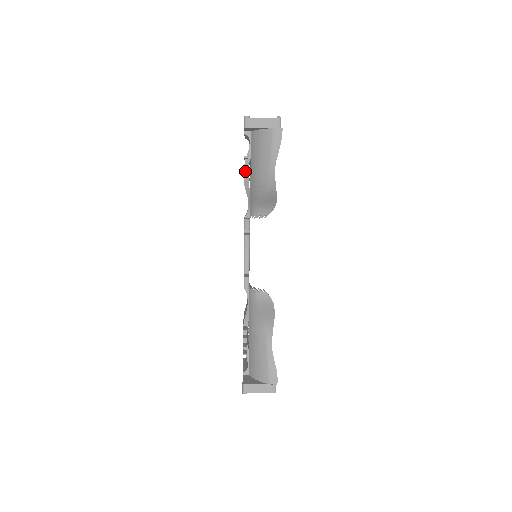
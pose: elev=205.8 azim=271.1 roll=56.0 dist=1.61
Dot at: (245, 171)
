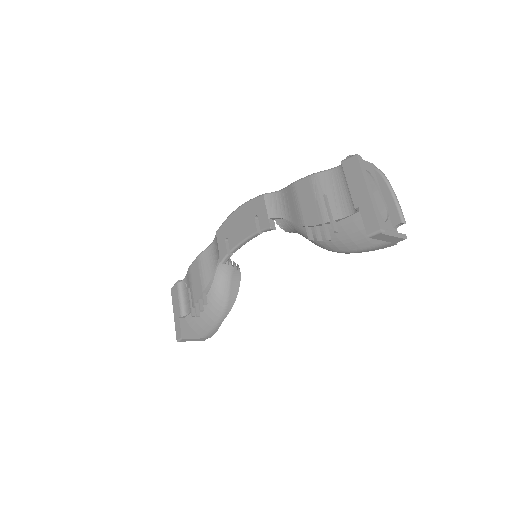
Dot at: (318, 225)
